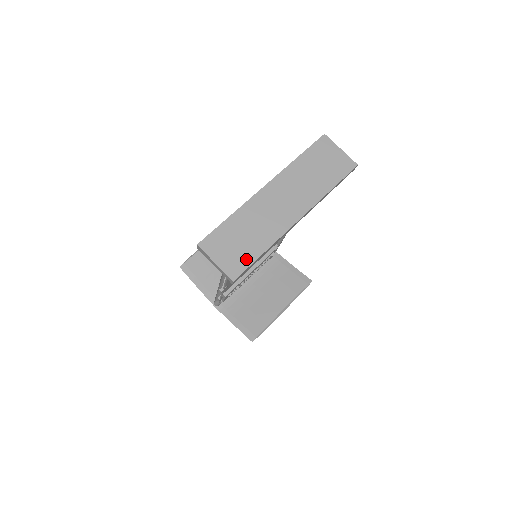
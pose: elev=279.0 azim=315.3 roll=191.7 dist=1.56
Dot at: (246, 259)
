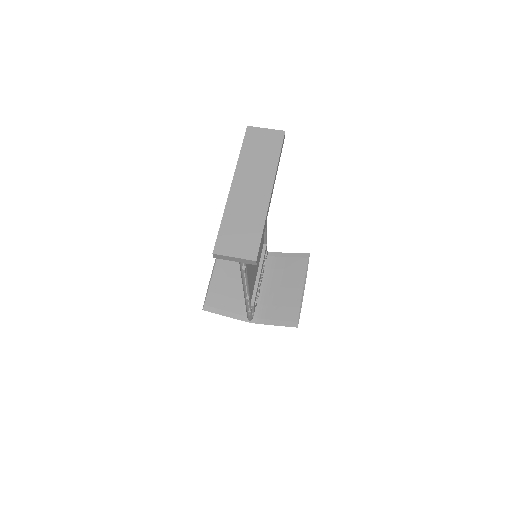
Dot at: (254, 241)
